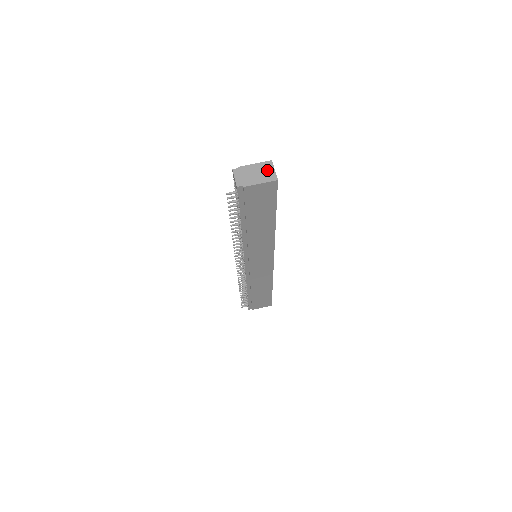
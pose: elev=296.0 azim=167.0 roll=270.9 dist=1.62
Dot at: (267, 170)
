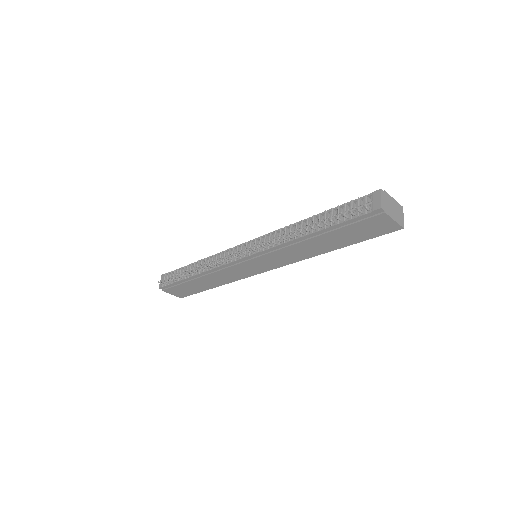
Dot at: (400, 213)
